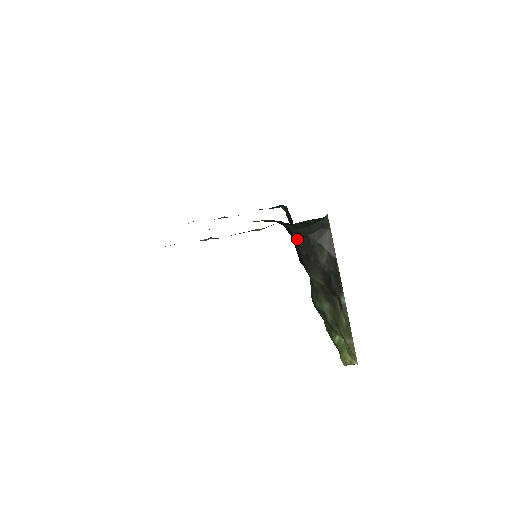
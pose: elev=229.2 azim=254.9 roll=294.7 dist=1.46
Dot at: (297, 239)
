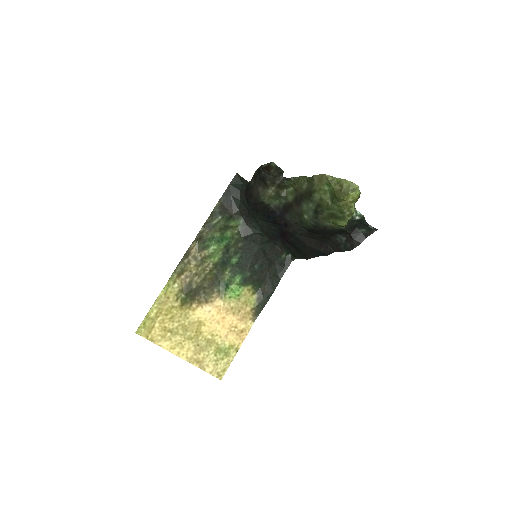
Dot at: (247, 206)
